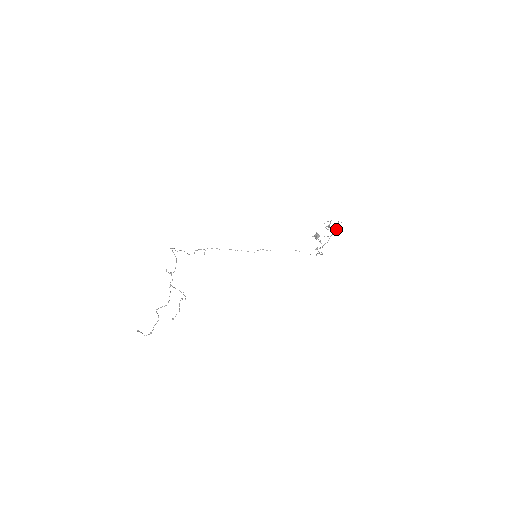
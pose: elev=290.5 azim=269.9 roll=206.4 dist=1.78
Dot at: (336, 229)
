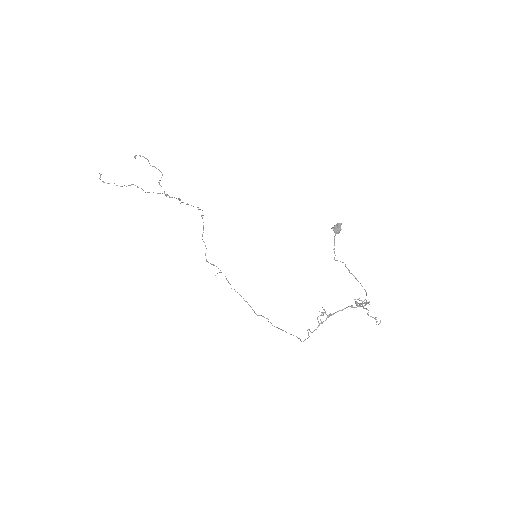
Dot at: (366, 303)
